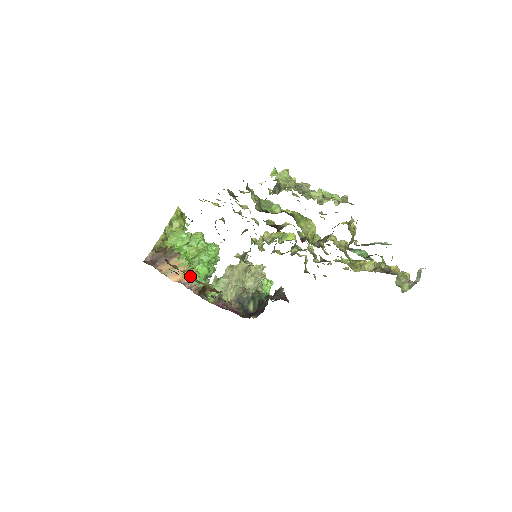
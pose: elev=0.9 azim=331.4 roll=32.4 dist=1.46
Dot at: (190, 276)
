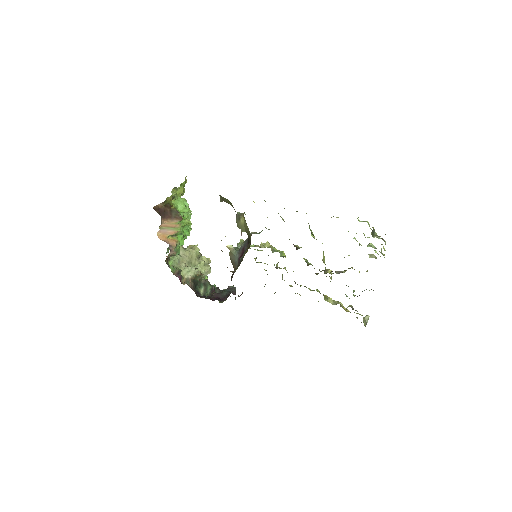
Dot at: occluded
